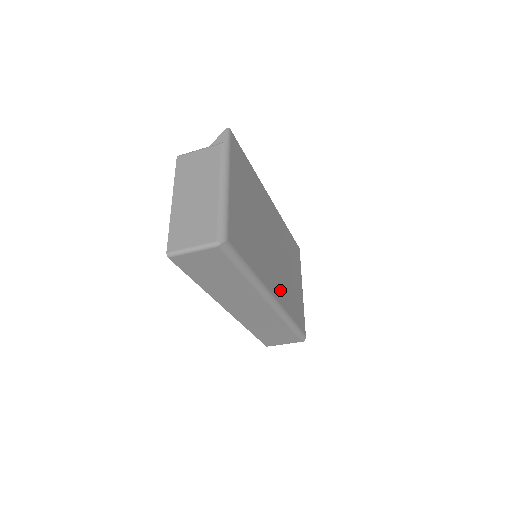
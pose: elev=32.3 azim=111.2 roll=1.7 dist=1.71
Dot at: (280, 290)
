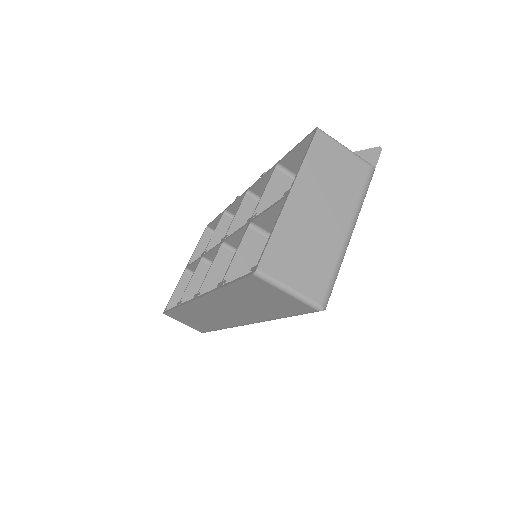
Dot at: occluded
